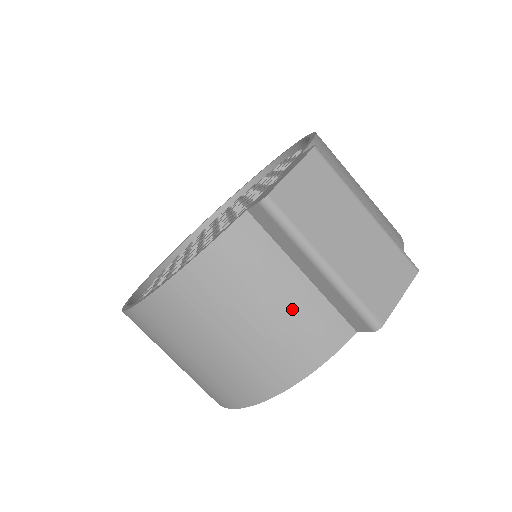
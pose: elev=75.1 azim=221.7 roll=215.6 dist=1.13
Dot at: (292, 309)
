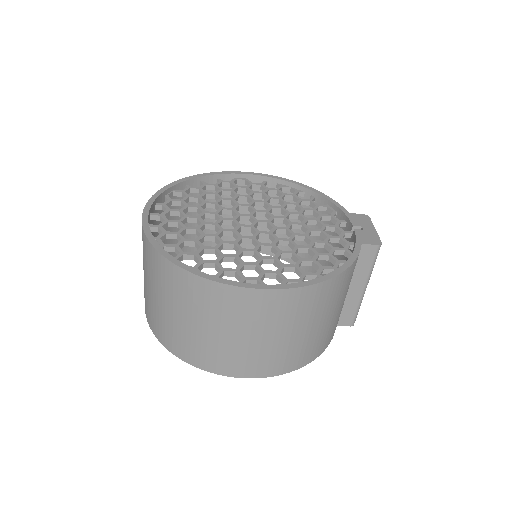
Dot at: occluded
